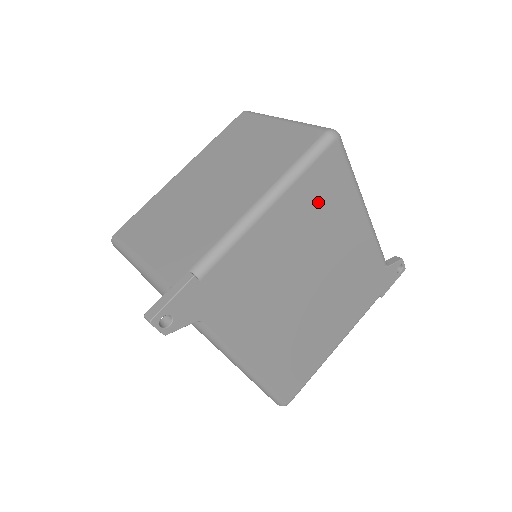
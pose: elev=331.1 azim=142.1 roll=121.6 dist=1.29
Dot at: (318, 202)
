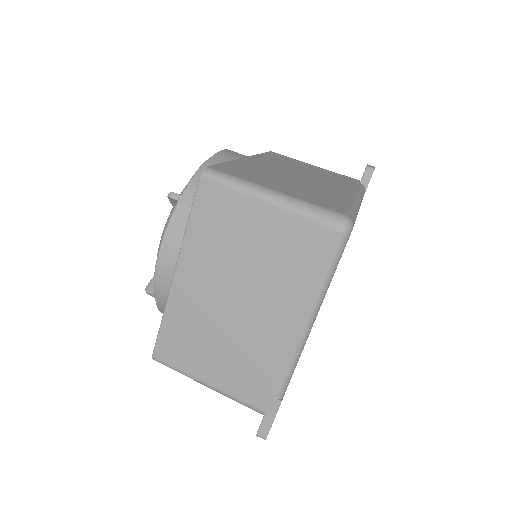
Dot at: occluded
